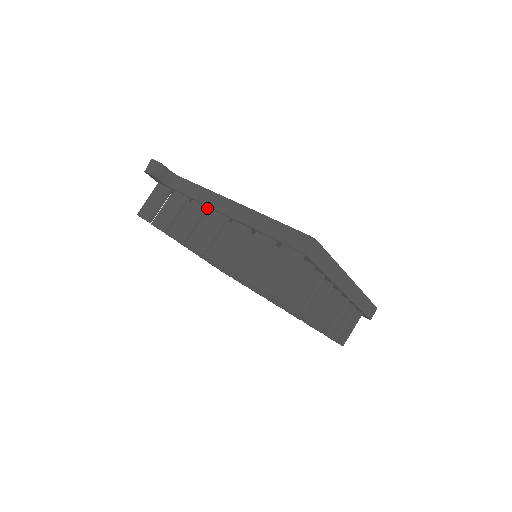
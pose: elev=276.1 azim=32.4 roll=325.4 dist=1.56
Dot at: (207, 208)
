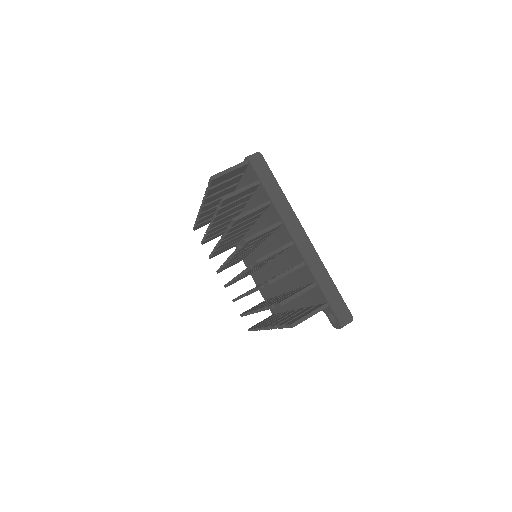
Dot at: occluded
